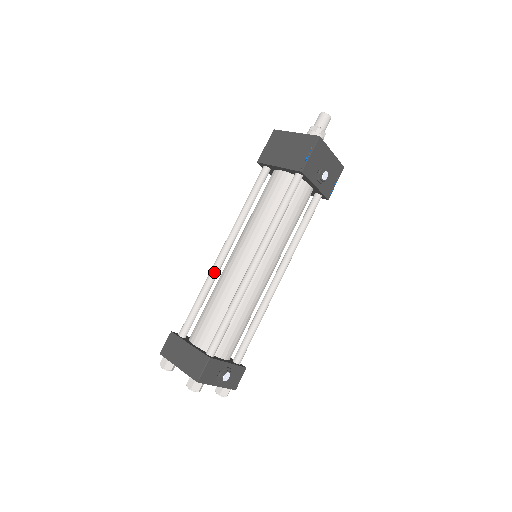
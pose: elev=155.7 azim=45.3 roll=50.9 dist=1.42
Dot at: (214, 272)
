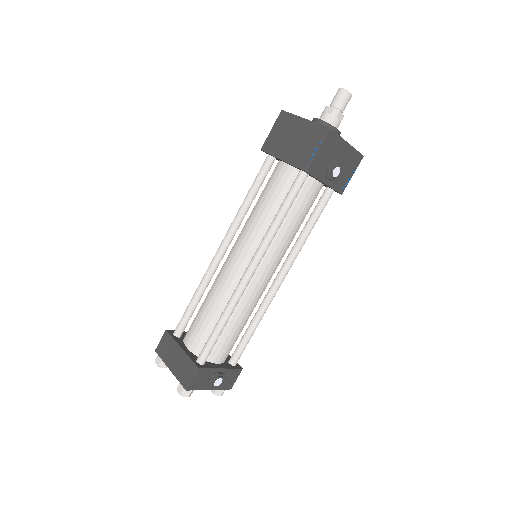
Dot at: (210, 272)
